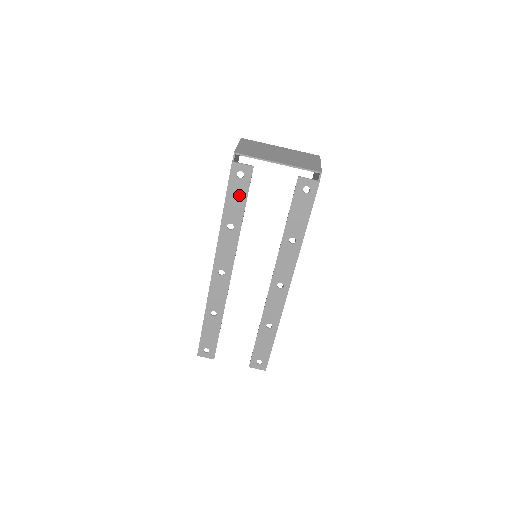
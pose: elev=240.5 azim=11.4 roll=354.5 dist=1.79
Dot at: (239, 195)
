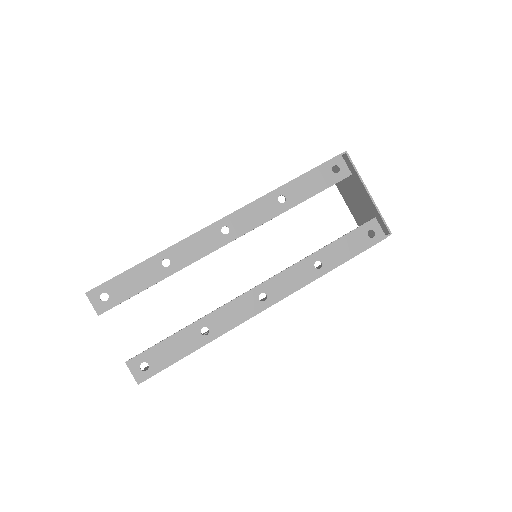
Dot at: (318, 183)
